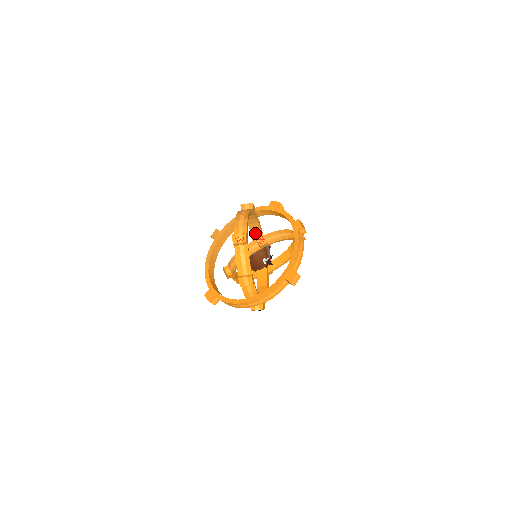
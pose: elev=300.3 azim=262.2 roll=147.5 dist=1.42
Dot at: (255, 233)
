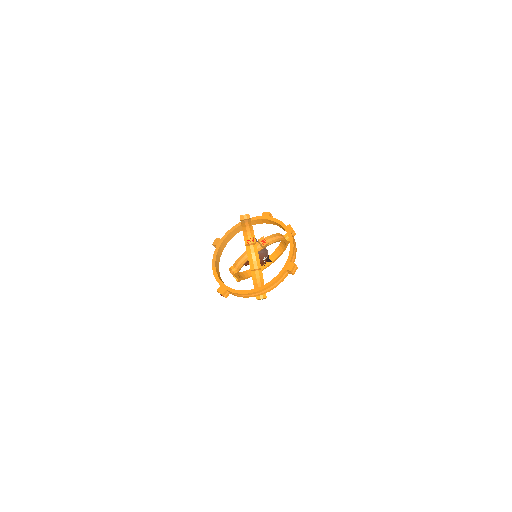
Dot at: occluded
